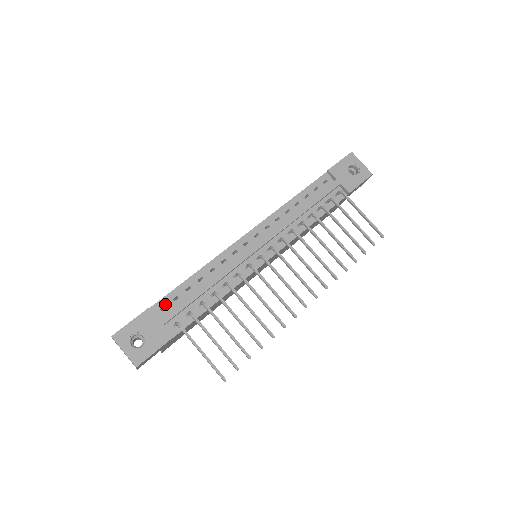
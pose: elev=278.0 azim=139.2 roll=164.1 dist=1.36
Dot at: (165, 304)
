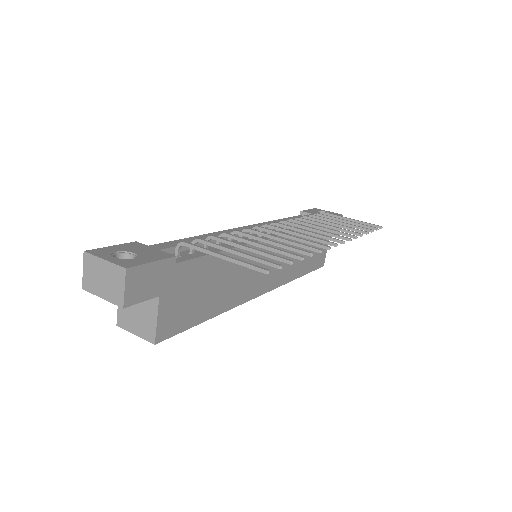
Dot at: occluded
